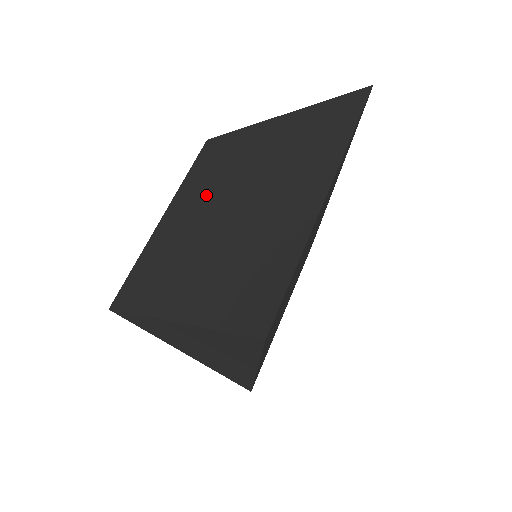
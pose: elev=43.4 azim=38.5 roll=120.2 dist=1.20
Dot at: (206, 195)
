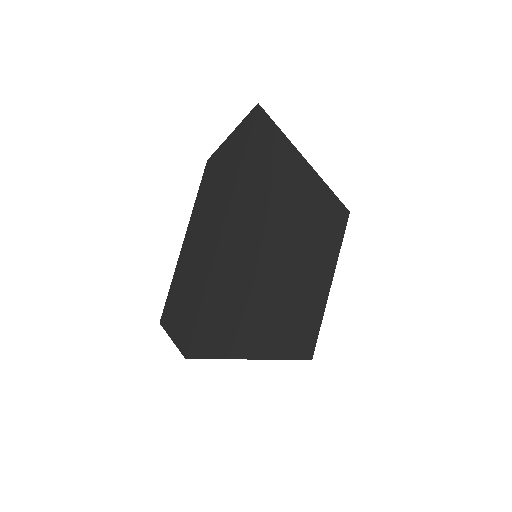
Dot at: (196, 220)
